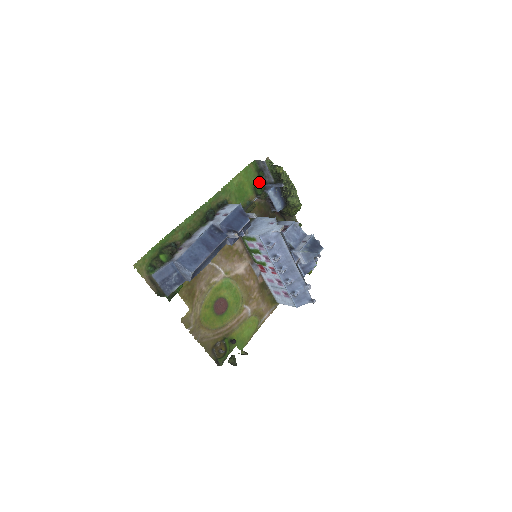
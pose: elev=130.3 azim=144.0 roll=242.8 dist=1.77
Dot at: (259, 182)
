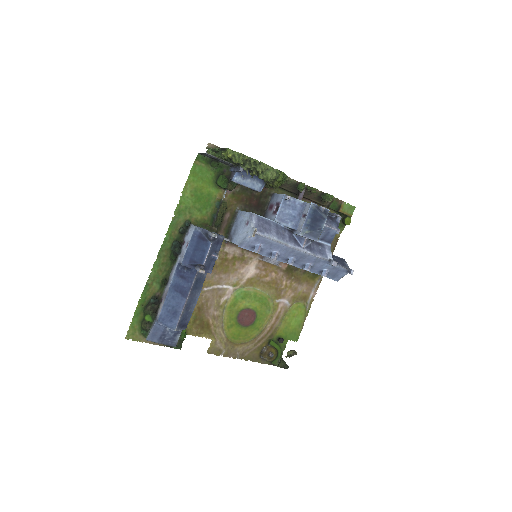
Dot at: (219, 172)
